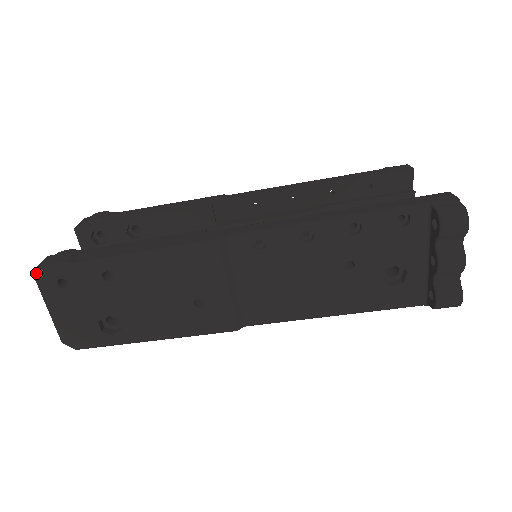
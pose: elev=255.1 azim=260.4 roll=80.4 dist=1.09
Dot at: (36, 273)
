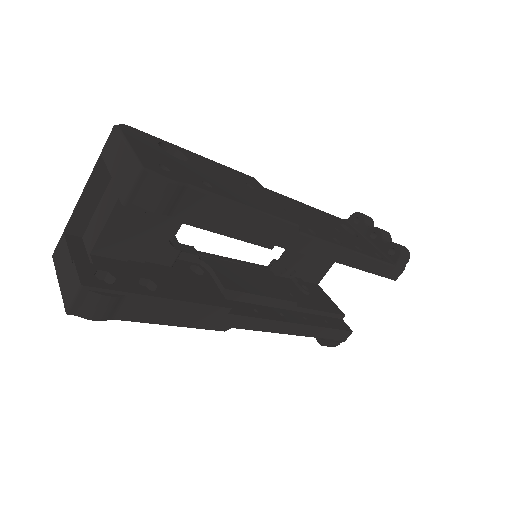
Dot at: (70, 314)
